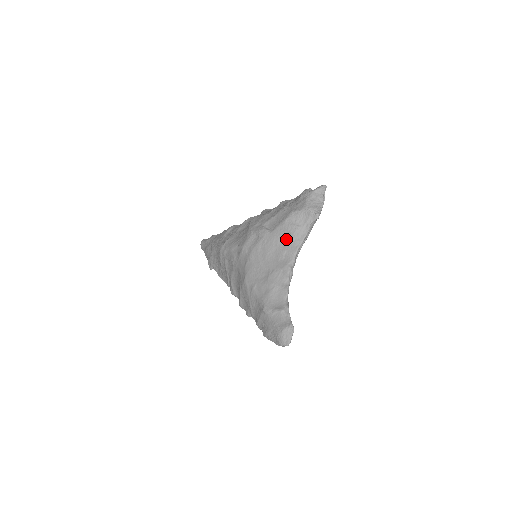
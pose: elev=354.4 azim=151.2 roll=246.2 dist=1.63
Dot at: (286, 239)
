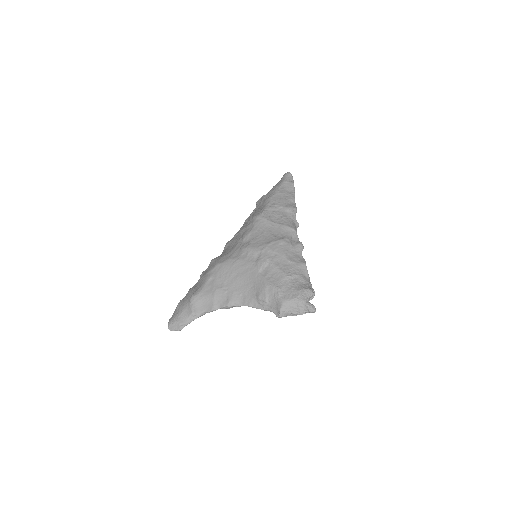
Dot at: (255, 292)
